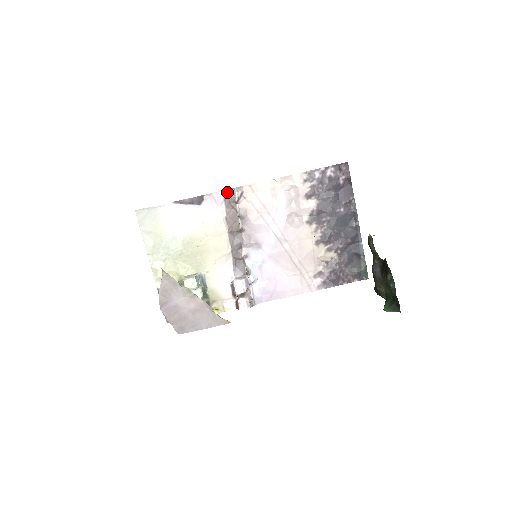
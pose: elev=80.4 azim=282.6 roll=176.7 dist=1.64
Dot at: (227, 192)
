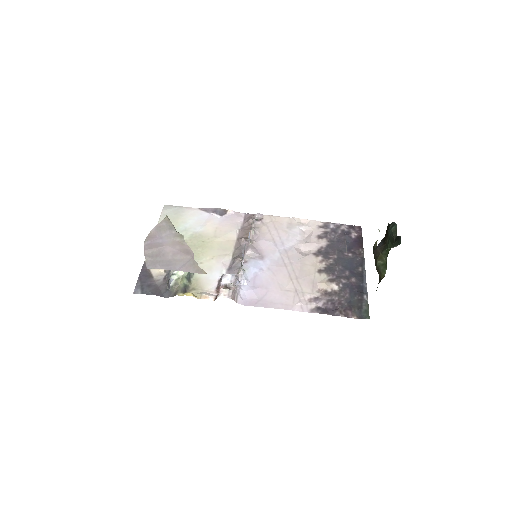
Dot at: (249, 215)
